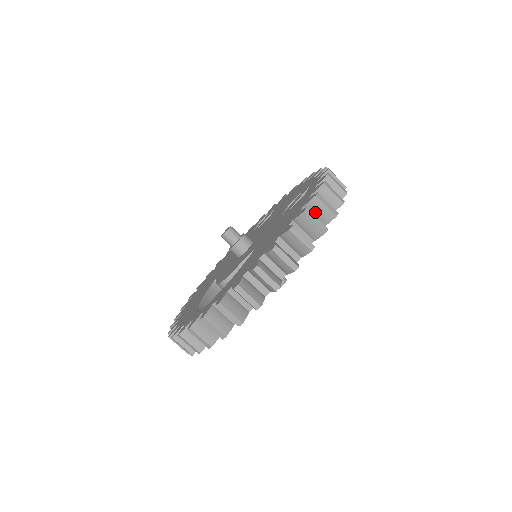
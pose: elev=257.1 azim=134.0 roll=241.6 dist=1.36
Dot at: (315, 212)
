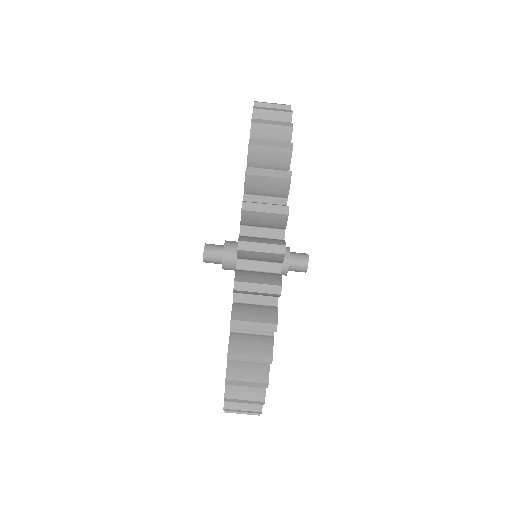
Dot at: occluded
